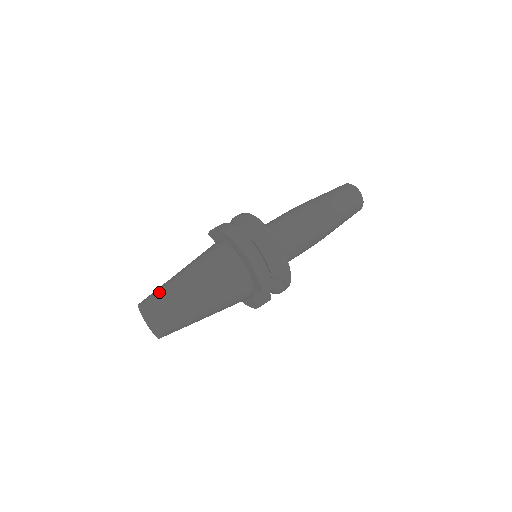
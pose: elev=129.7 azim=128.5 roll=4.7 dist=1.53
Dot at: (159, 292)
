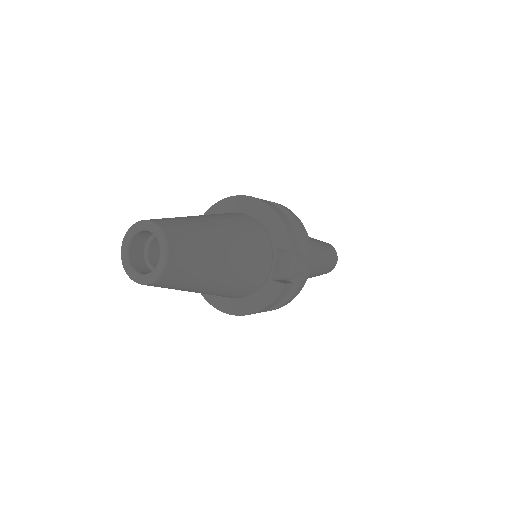
Dot at: occluded
